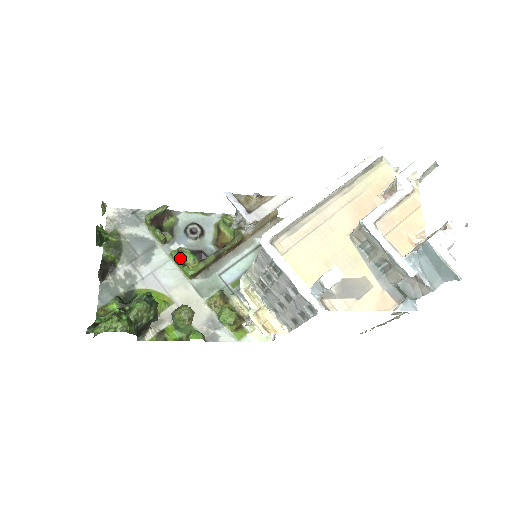
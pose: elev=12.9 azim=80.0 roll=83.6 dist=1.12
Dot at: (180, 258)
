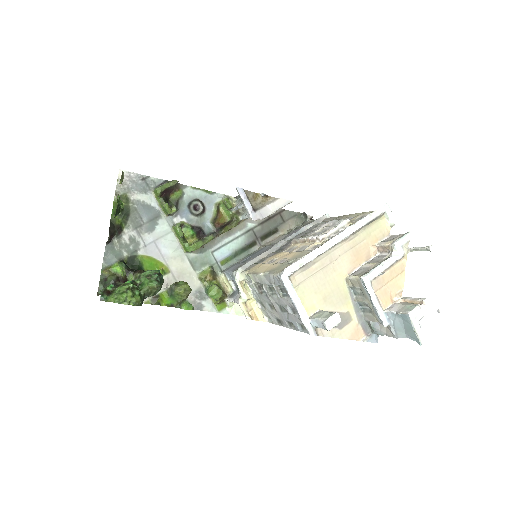
Dot at: occluded
